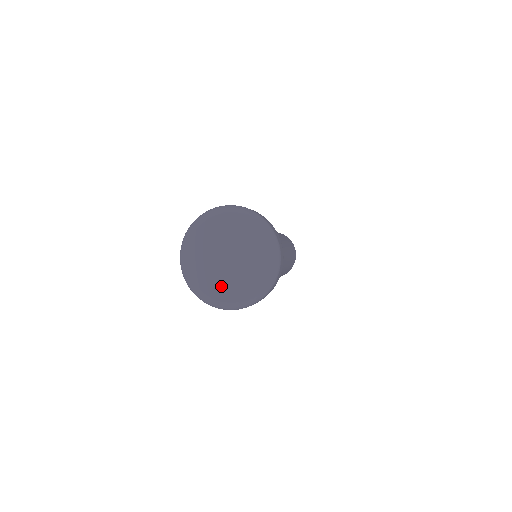
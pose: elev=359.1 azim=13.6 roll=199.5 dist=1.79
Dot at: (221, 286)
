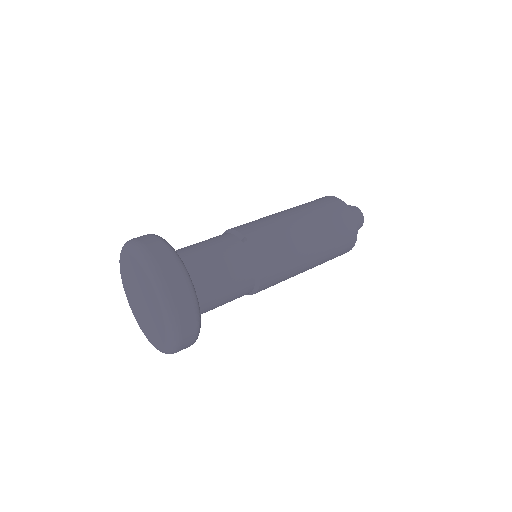
Dot at: (143, 323)
